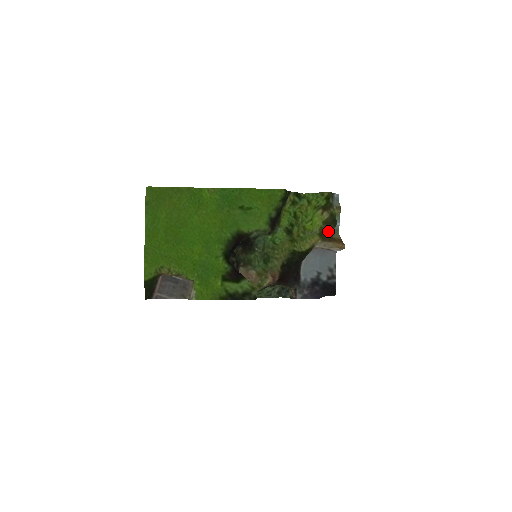
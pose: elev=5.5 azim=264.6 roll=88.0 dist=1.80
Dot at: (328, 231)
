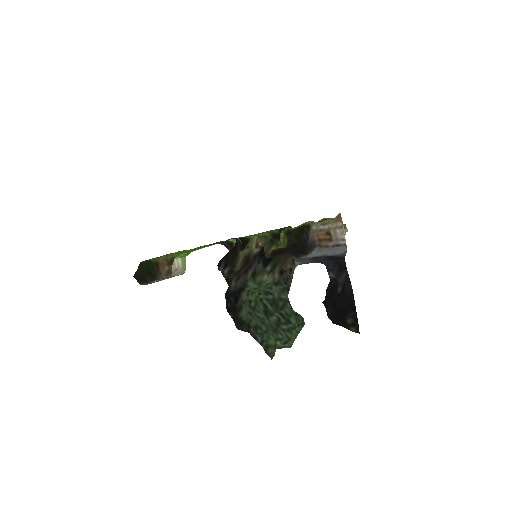
Dot at: occluded
